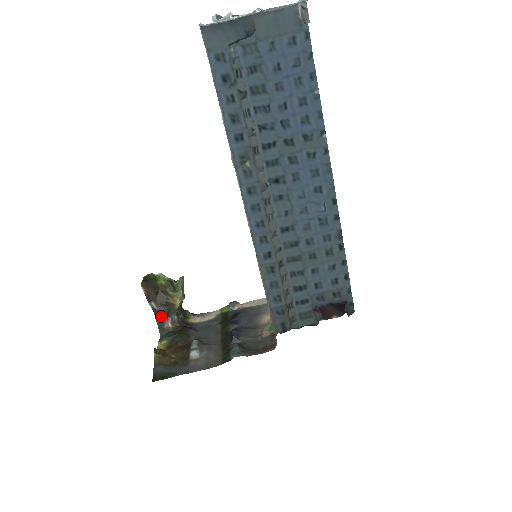
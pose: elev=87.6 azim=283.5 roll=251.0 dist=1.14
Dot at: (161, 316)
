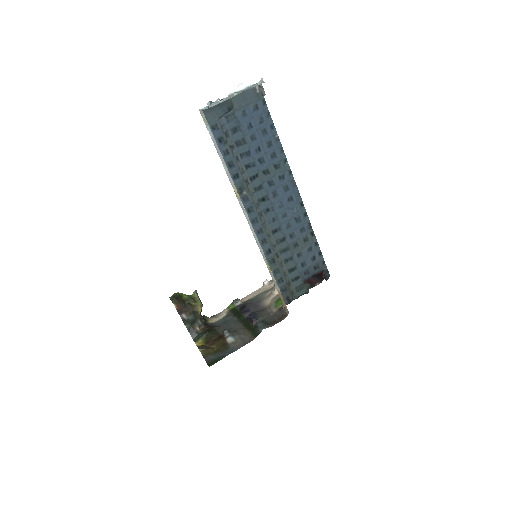
Dot at: (190, 324)
